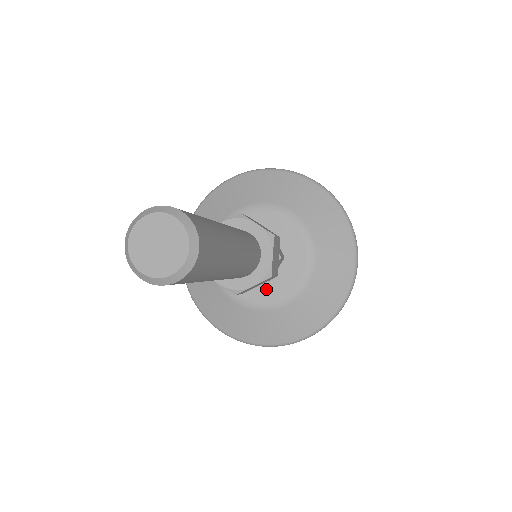
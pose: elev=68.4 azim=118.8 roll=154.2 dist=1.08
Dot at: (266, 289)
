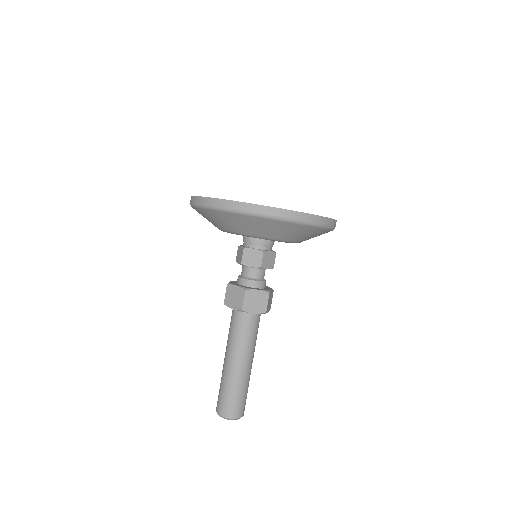
Dot at: occluded
